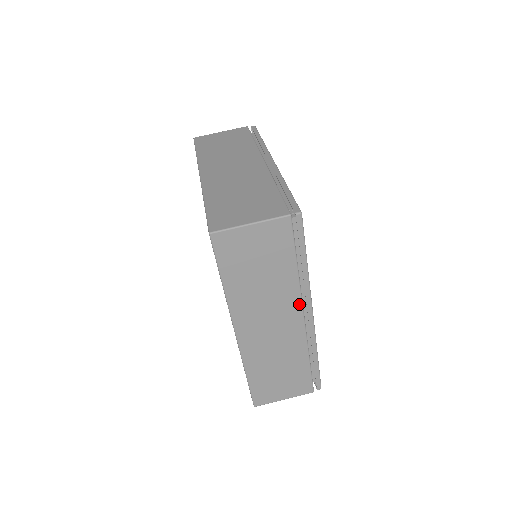
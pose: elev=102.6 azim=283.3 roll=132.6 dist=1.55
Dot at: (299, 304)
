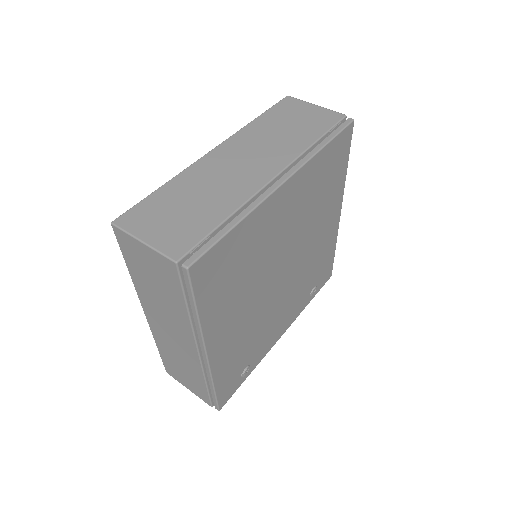
Dot at: (192, 338)
